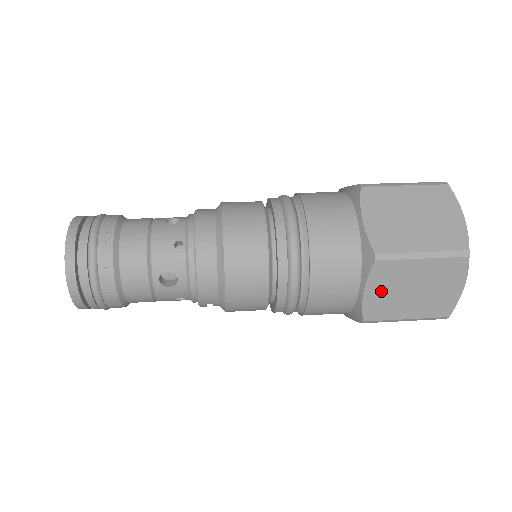
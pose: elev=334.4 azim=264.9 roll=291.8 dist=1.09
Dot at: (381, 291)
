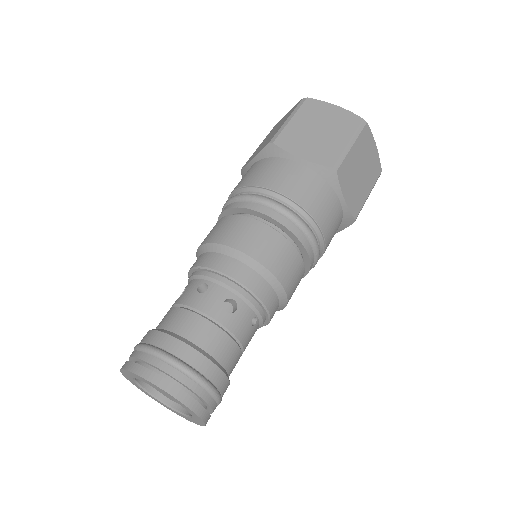
Dot at: occluded
